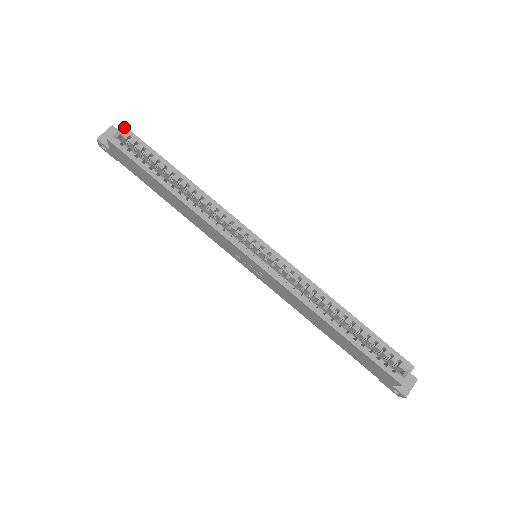
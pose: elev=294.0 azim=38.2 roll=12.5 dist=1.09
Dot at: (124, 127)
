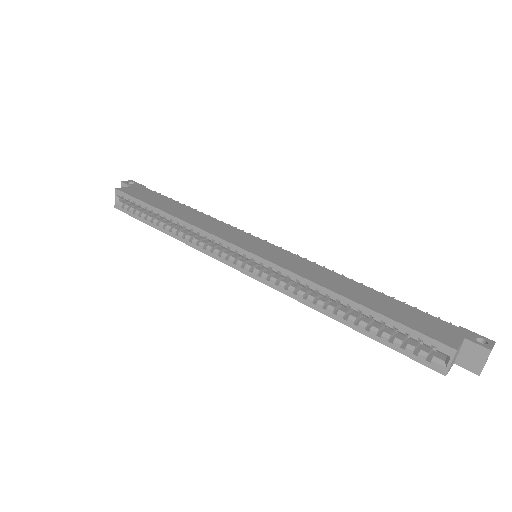
Dot at: (116, 190)
